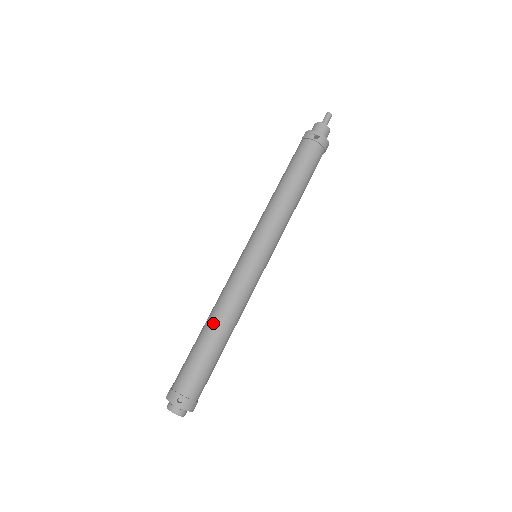
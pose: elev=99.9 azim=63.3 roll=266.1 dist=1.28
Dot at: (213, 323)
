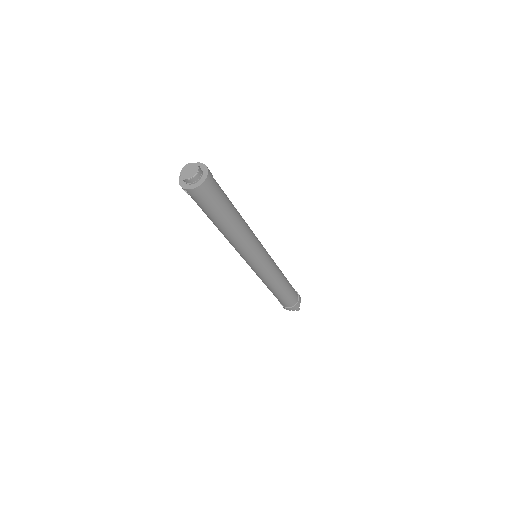
Dot at: occluded
